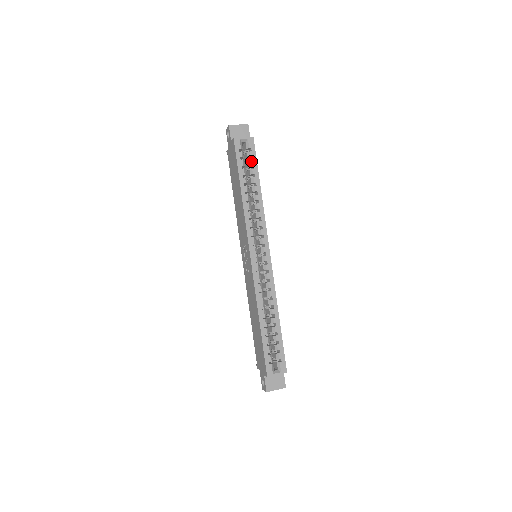
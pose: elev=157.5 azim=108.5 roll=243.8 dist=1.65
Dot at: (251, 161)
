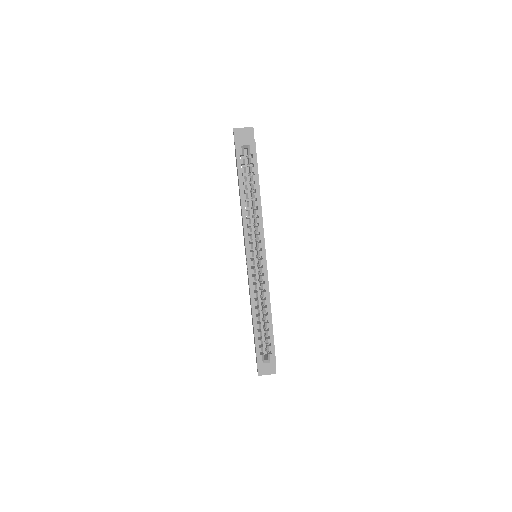
Dot at: (252, 168)
